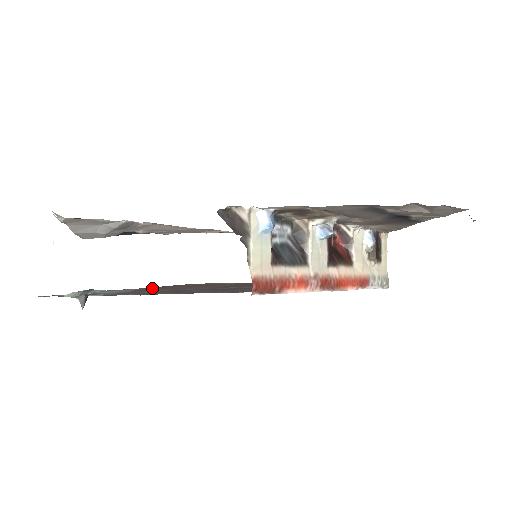
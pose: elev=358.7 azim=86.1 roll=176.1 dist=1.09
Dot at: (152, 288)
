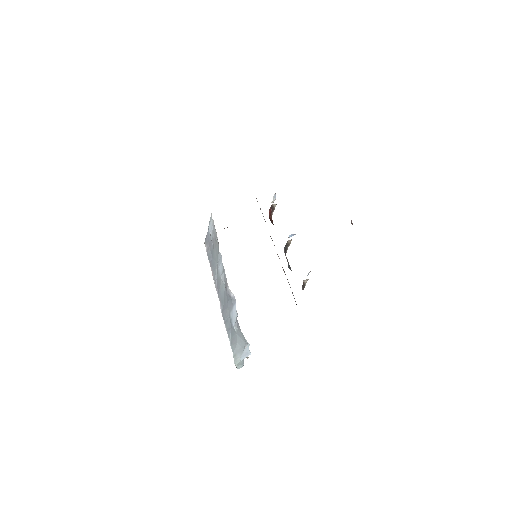
Dot at: occluded
